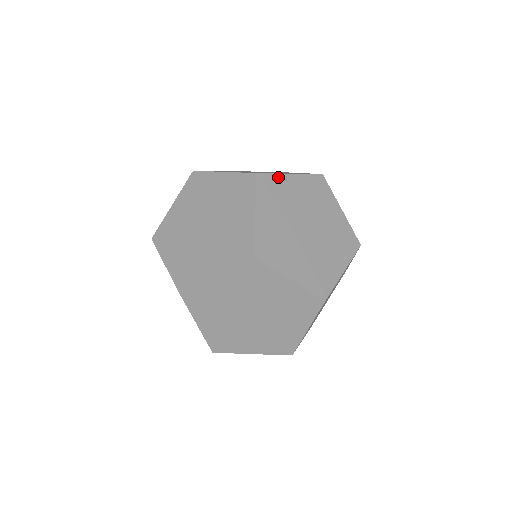
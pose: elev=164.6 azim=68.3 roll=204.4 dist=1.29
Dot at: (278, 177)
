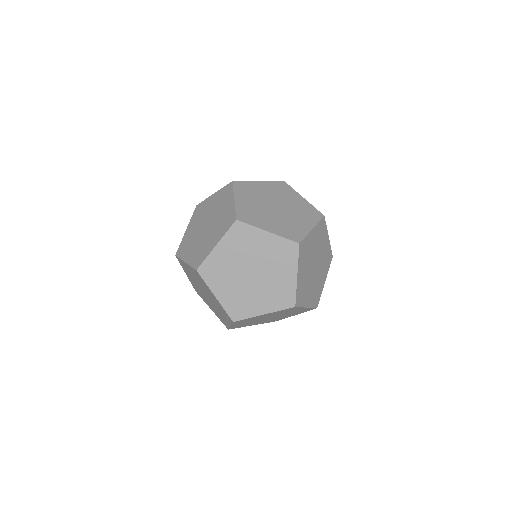
Dot at: (253, 229)
